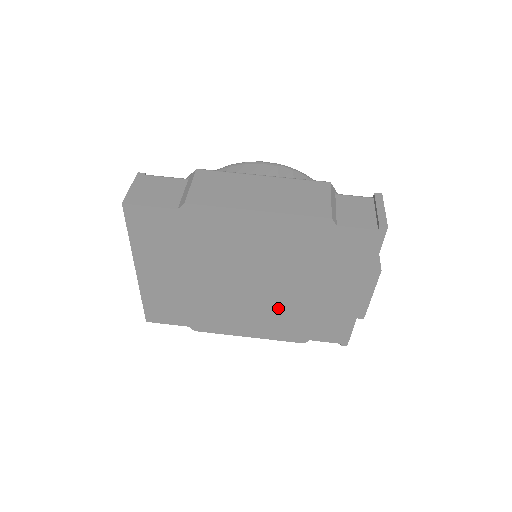
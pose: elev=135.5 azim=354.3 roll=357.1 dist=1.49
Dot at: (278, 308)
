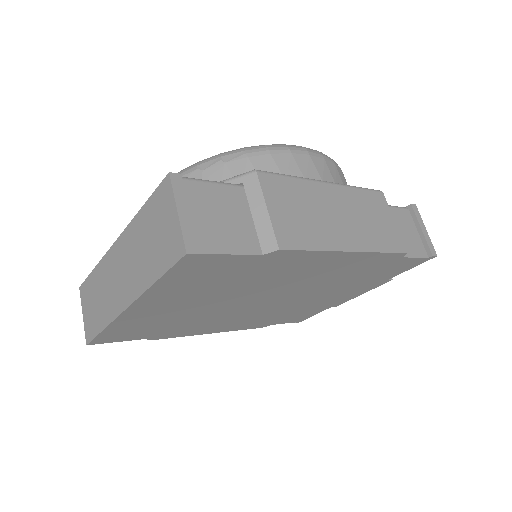
Dot at: (270, 312)
